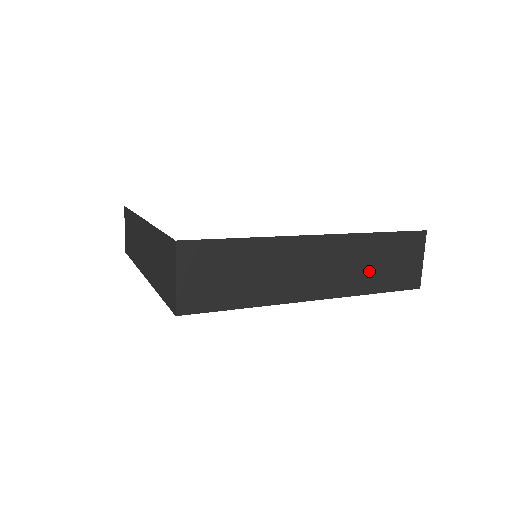
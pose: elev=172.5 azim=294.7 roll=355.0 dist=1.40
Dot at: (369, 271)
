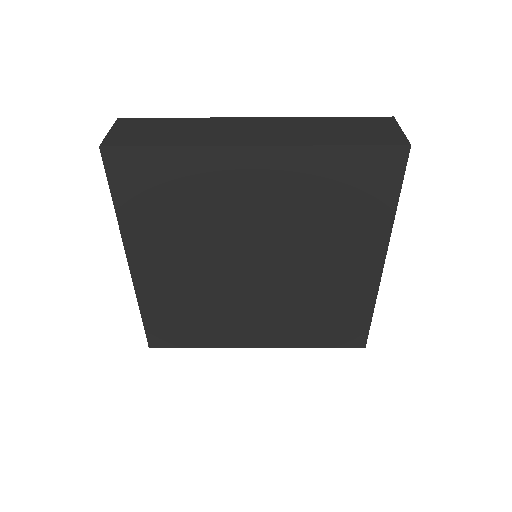
Dot at: (325, 134)
